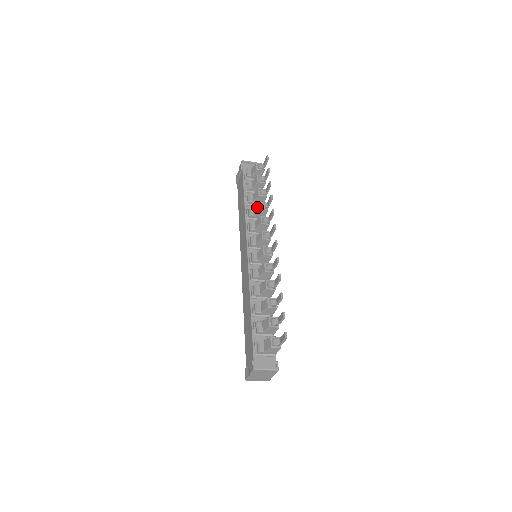
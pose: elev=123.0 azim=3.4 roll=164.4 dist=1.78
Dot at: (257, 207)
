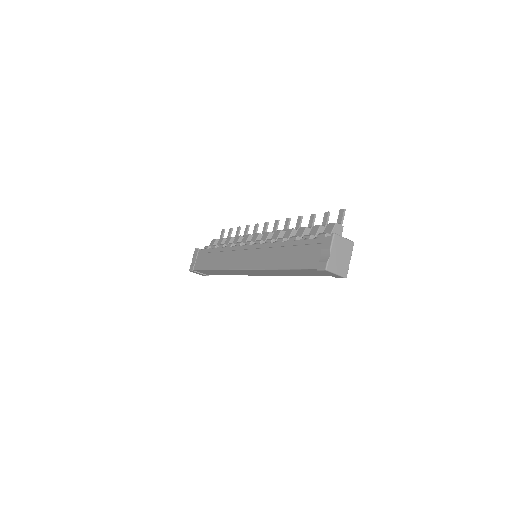
Dot at: (236, 239)
